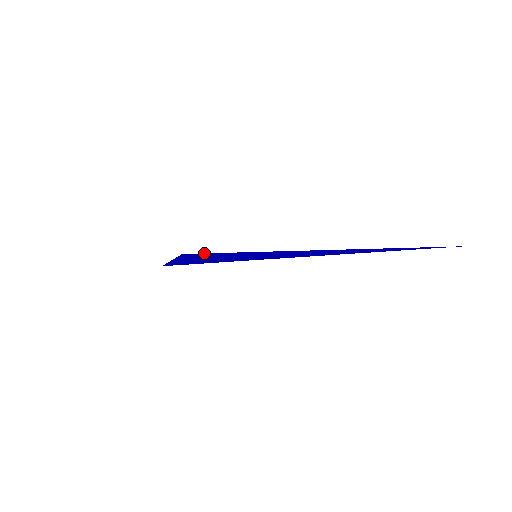
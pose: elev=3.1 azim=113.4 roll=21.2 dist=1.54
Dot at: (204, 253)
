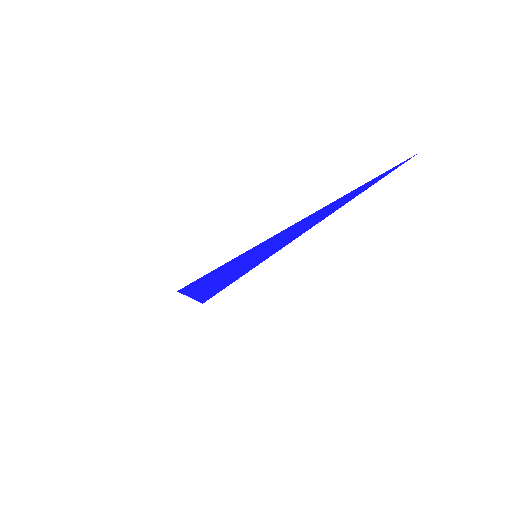
Dot at: occluded
